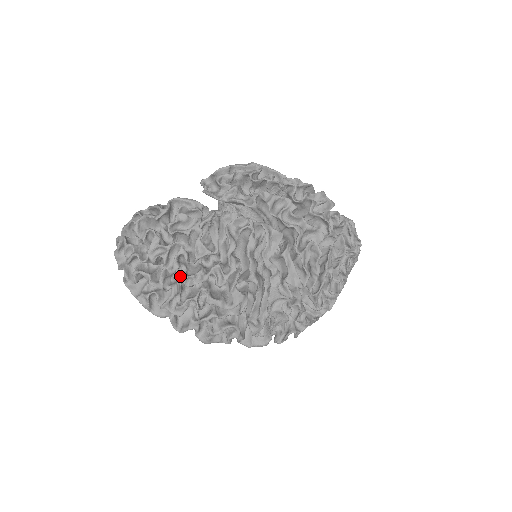
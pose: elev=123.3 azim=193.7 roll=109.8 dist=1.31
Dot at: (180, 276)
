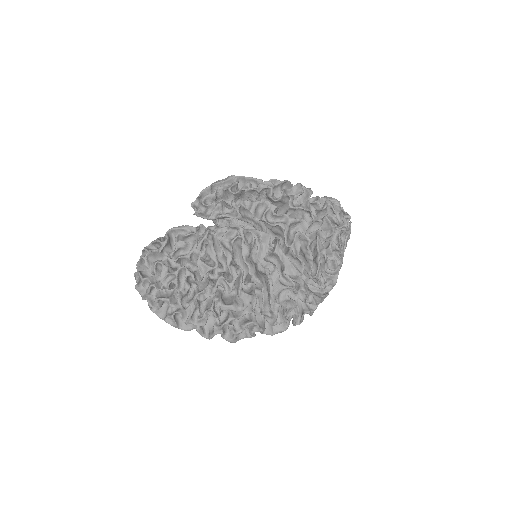
Dot at: (194, 293)
